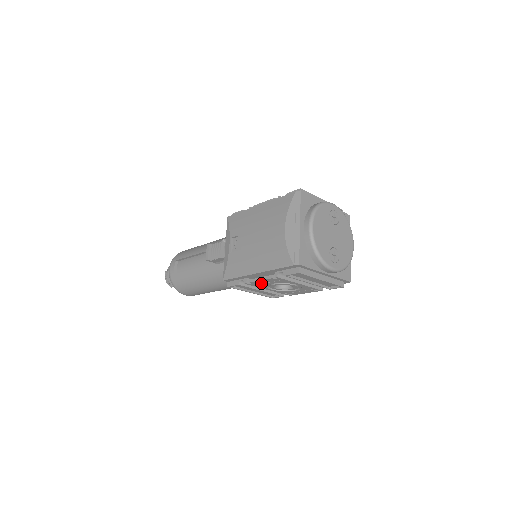
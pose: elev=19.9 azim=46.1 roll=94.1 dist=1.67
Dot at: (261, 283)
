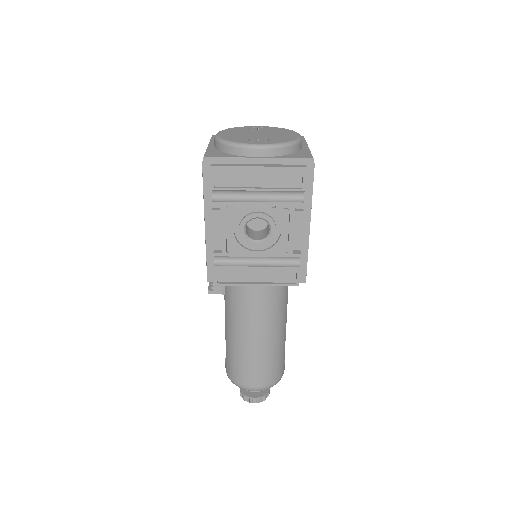
Dot at: (224, 239)
